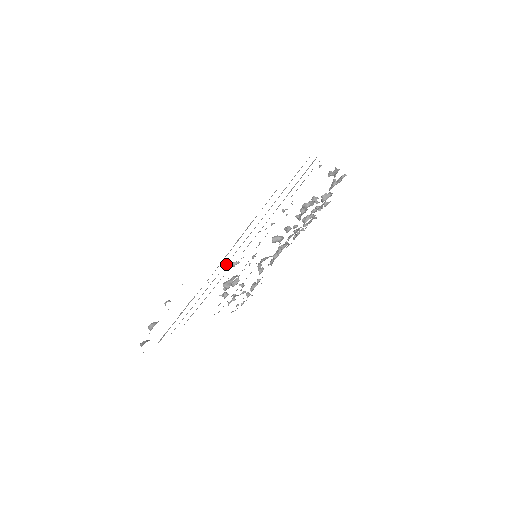
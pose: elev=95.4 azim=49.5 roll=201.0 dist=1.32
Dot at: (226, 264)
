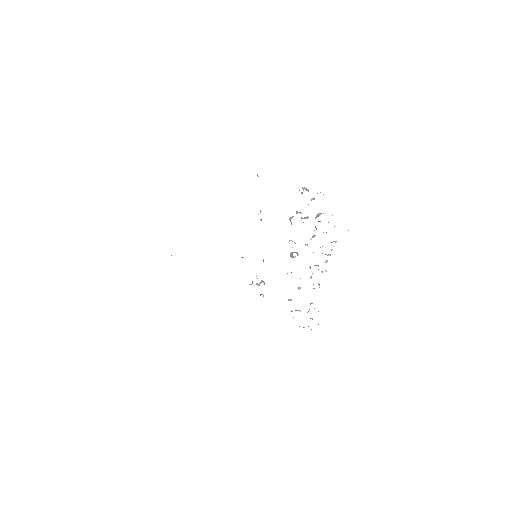
Dot at: occluded
